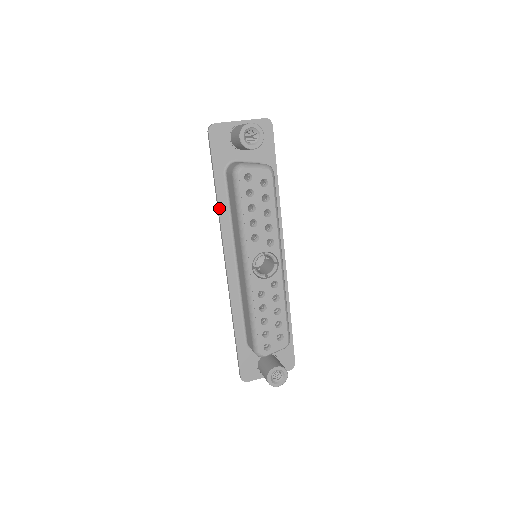
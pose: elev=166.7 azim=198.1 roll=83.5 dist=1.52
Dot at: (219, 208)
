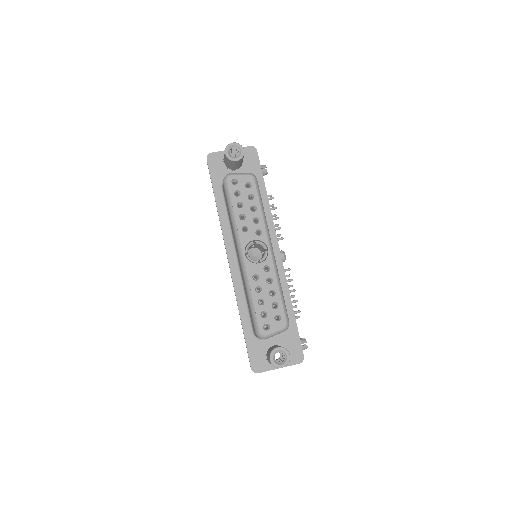
Dot at: (219, 215)
